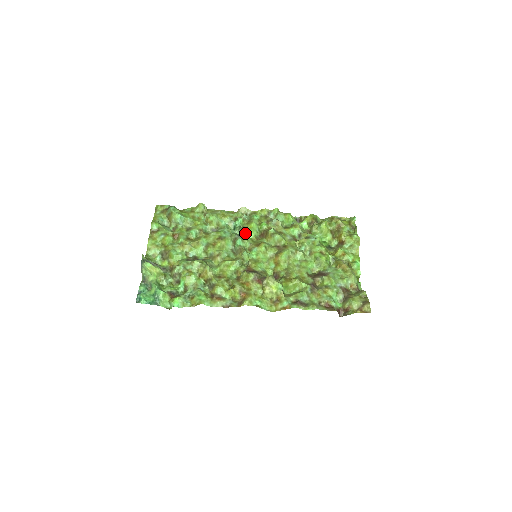
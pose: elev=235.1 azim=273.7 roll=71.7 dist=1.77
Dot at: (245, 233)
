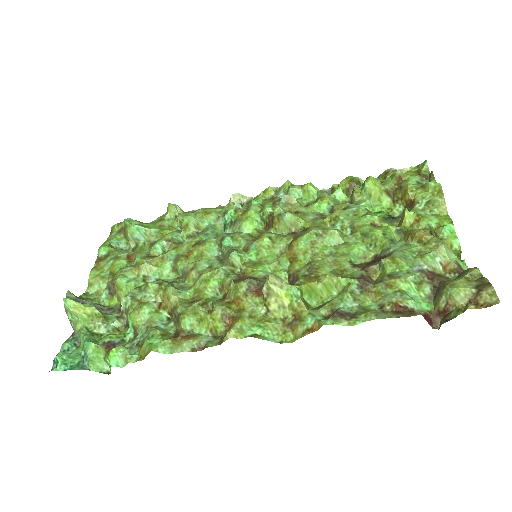
Dot at: (239, 228)
